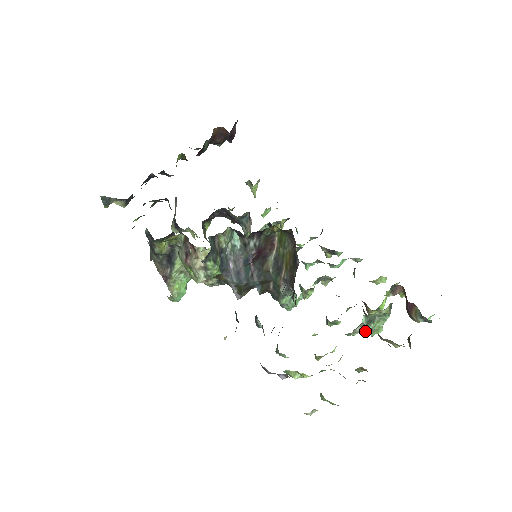
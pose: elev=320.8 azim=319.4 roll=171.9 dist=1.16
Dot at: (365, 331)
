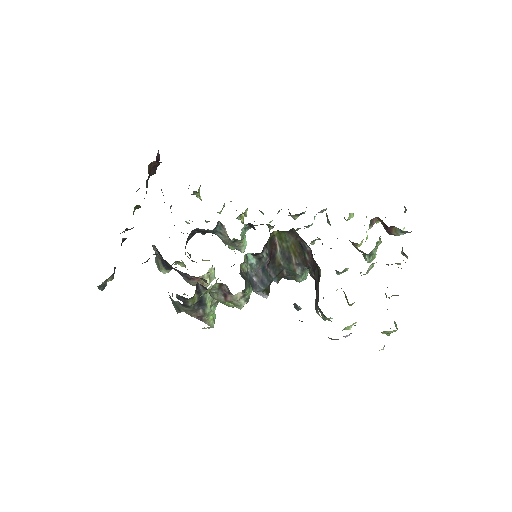
Dot at: occluded
